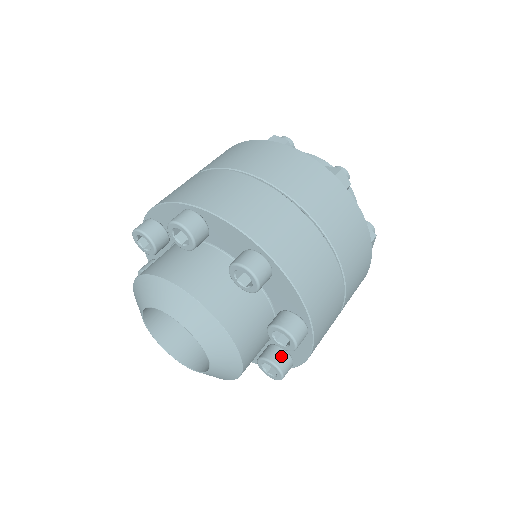
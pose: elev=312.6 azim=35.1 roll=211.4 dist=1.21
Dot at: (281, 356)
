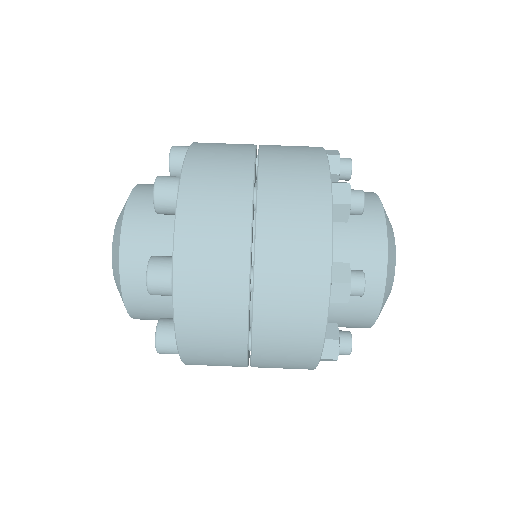
Dot at: occluded
